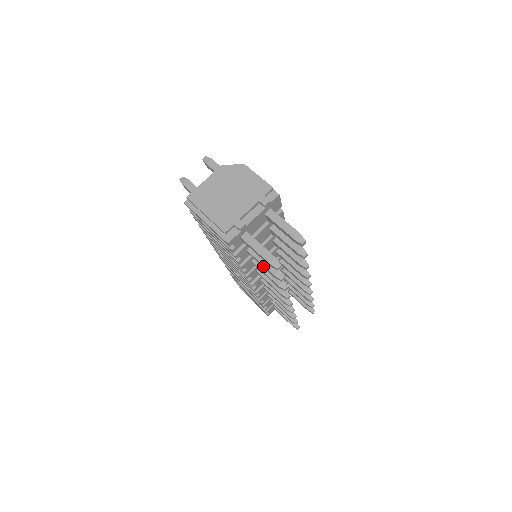
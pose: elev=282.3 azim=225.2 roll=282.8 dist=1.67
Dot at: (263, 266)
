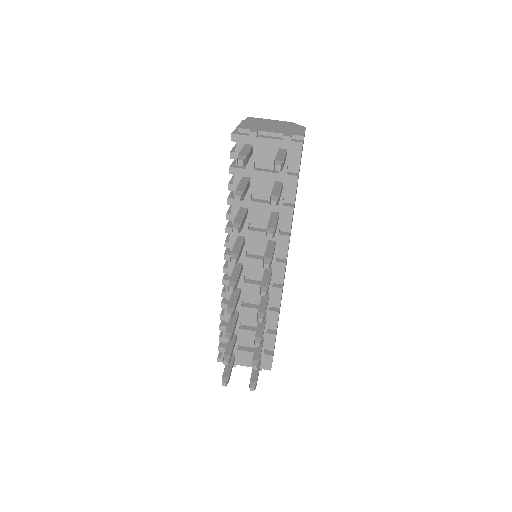
Dot at: occluded
